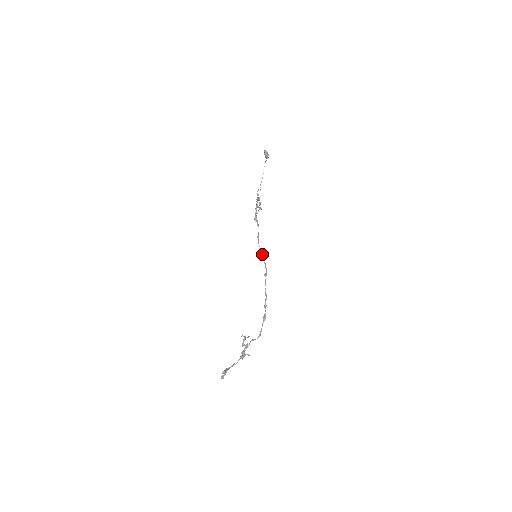
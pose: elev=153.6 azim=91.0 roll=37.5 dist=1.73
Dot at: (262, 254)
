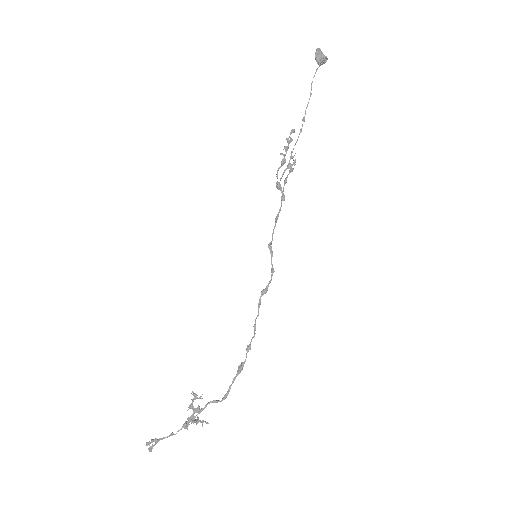
Dot at: (271, 252)
